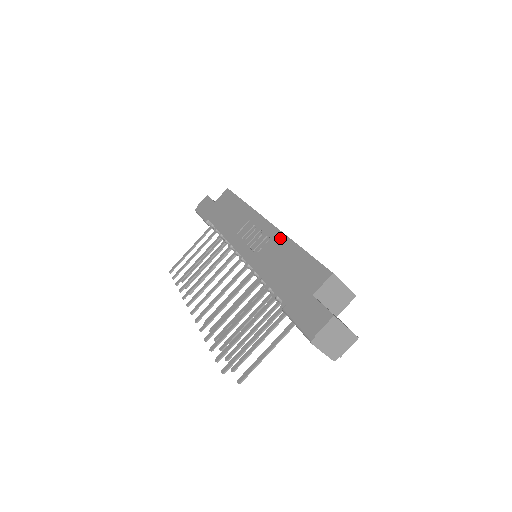
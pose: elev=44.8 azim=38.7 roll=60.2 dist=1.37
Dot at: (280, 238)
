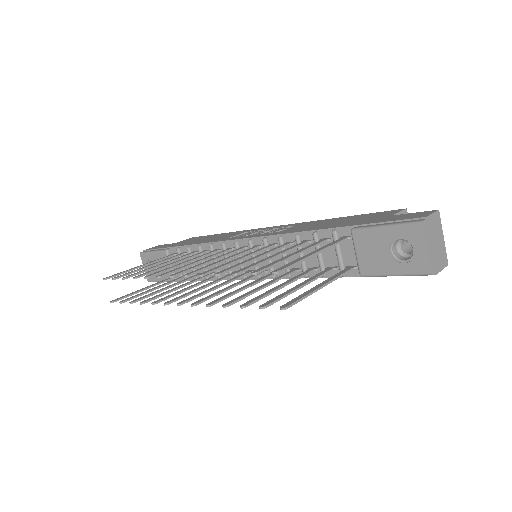
Dot at: (306, 222)
